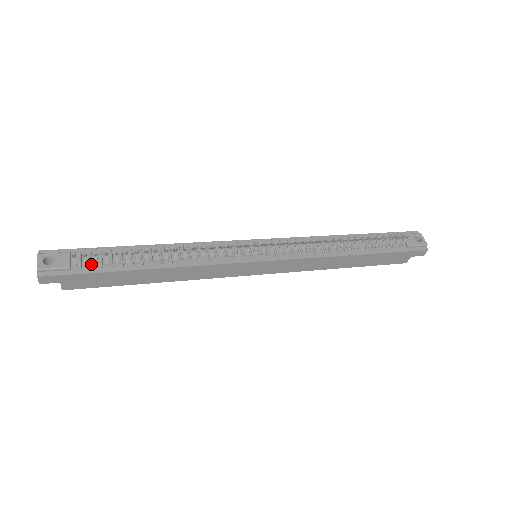
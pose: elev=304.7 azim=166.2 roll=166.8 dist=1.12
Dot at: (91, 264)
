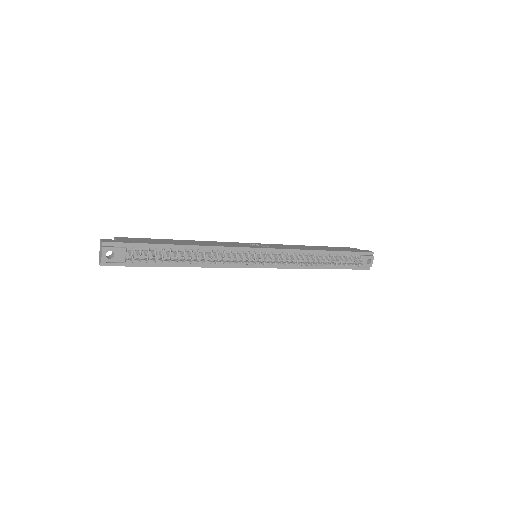
Dot at: (140, 260)
